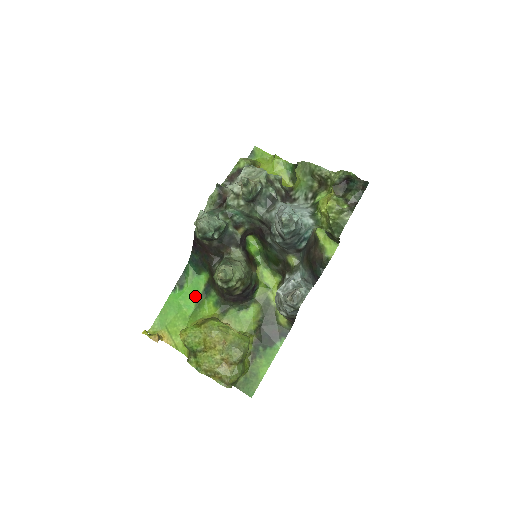
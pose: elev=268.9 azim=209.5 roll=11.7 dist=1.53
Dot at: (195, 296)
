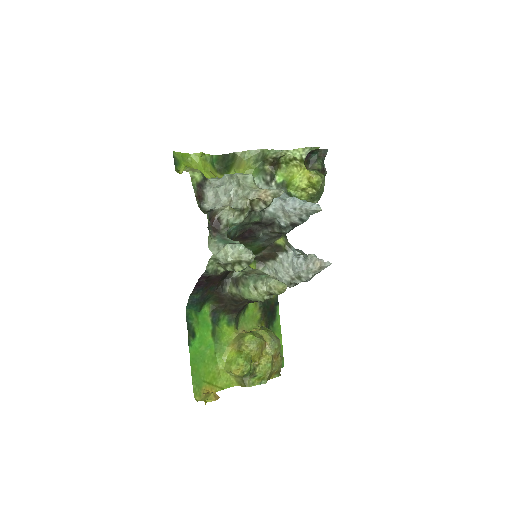
Dot at: (209, 332)
